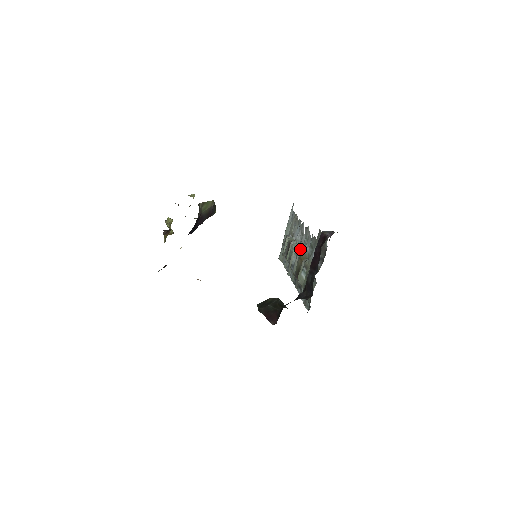
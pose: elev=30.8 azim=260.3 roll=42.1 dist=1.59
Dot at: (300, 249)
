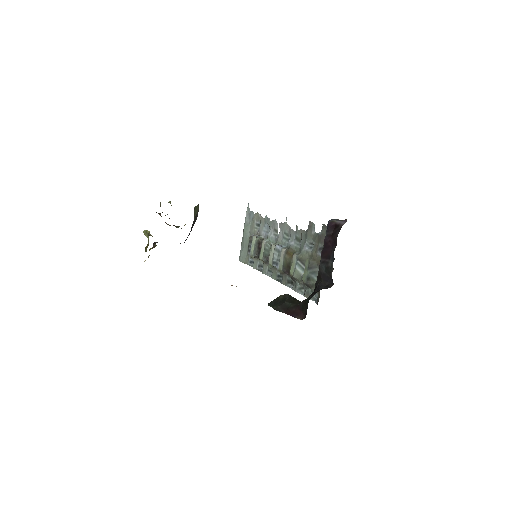
Dot at: (280, 245)
